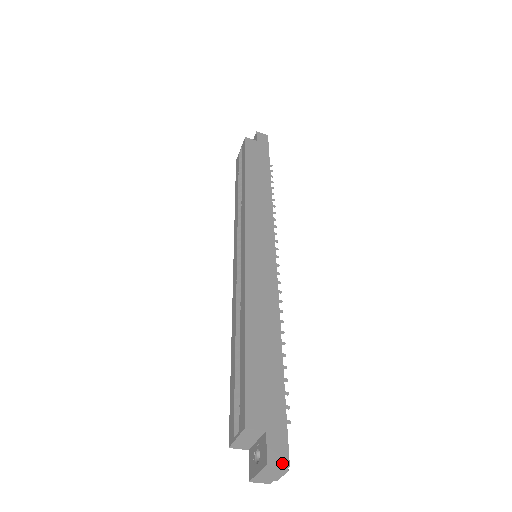
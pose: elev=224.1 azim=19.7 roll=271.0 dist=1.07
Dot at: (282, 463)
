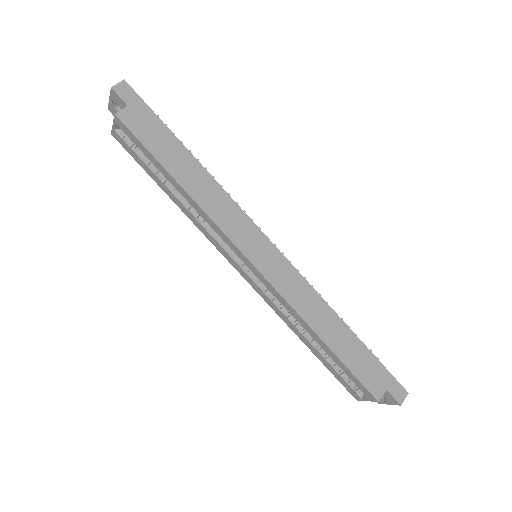
Dot at: (405, 396)
